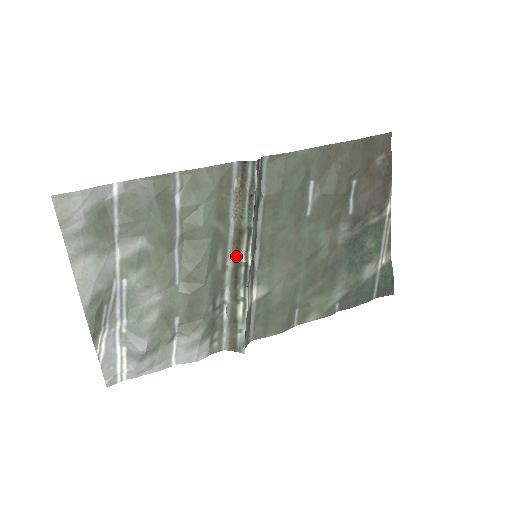
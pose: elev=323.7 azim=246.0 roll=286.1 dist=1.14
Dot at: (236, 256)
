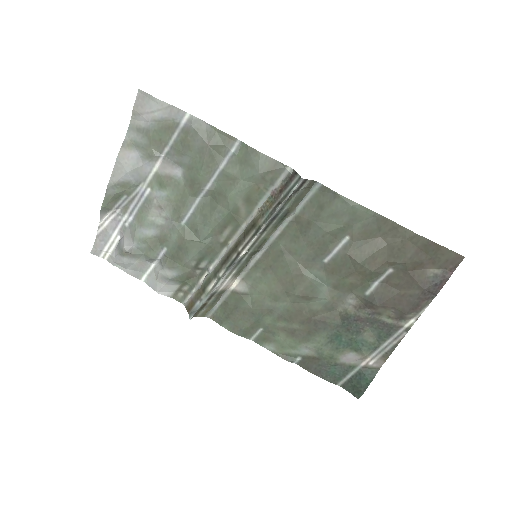
Dot at: (239, 242)
